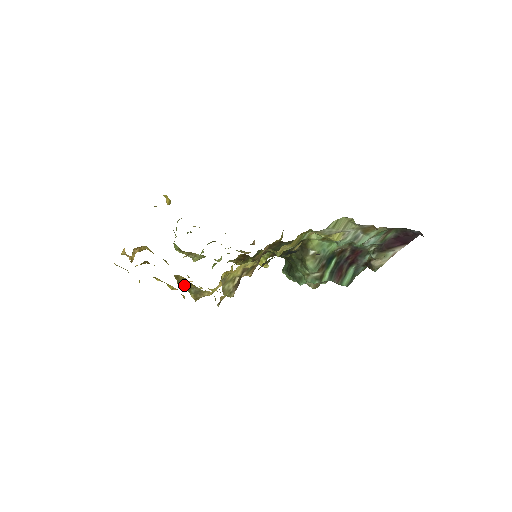
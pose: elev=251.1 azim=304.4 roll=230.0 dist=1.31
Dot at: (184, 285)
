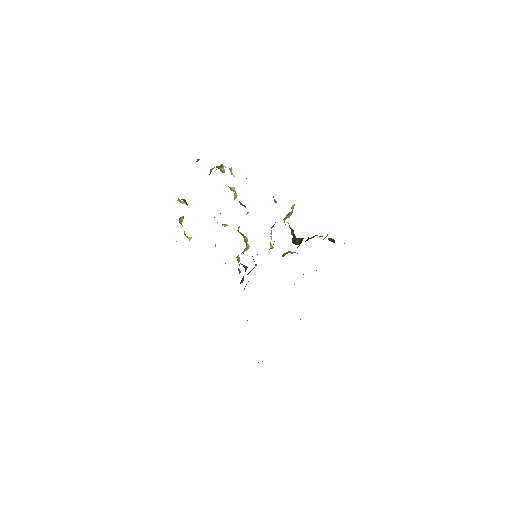
Dot at: occluded
